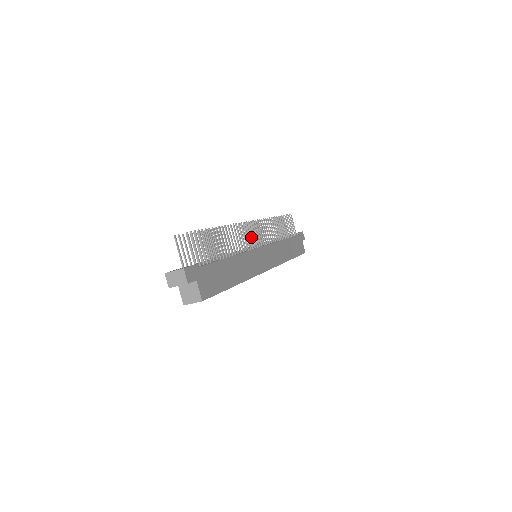
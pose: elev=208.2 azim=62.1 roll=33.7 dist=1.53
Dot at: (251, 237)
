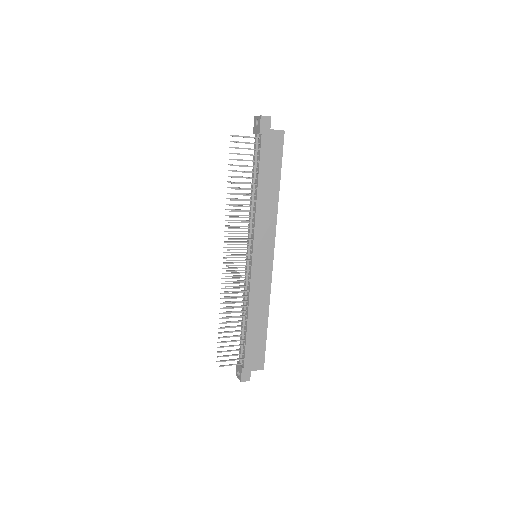
Dot at: occluded
